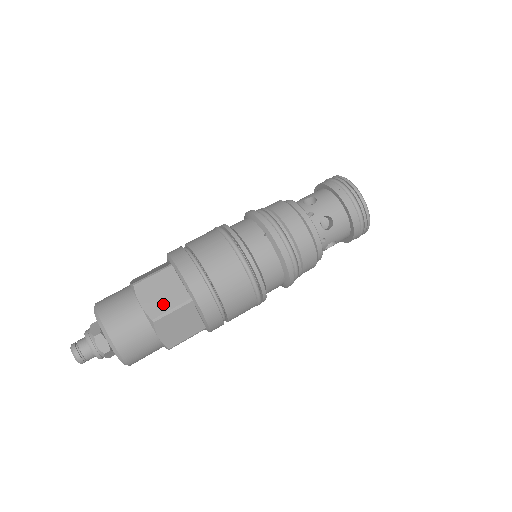
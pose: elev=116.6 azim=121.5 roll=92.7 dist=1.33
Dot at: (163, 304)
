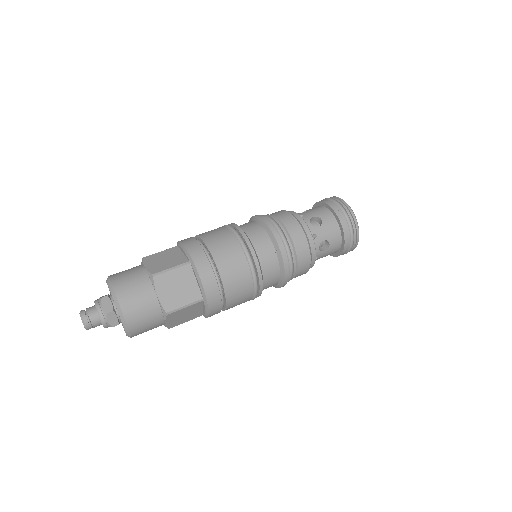
Dot at: (178, 300)
